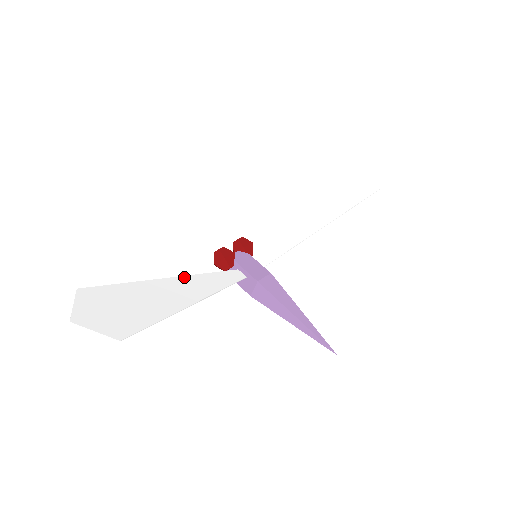
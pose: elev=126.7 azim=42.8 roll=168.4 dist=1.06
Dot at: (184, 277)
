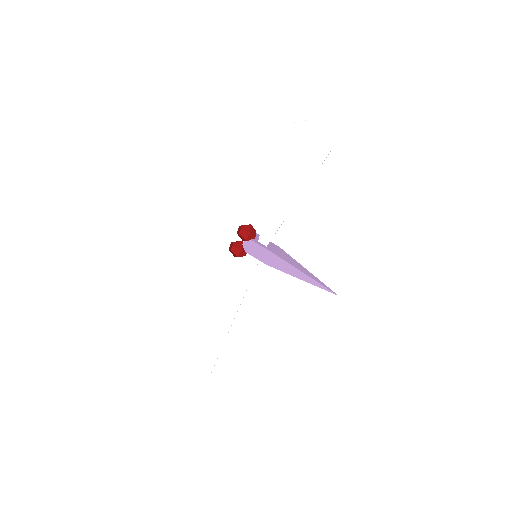
Dot at: (221, 295)
